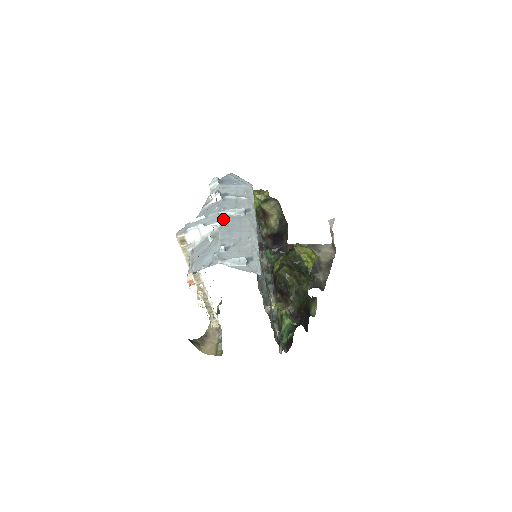
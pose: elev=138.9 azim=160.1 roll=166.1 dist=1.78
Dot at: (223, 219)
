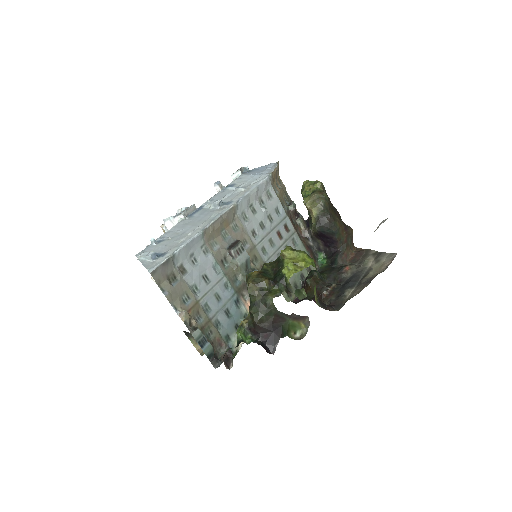
Dot at: (196, 211)
